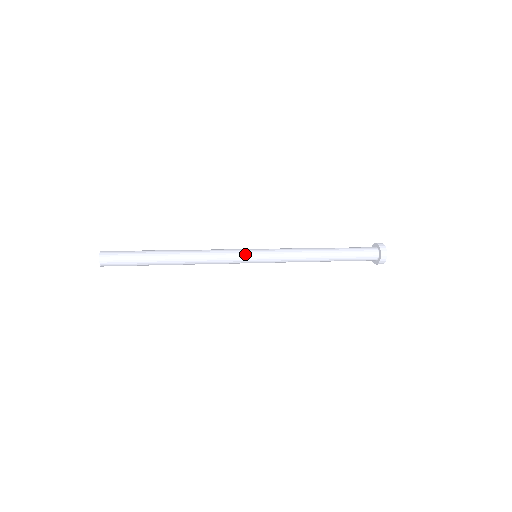
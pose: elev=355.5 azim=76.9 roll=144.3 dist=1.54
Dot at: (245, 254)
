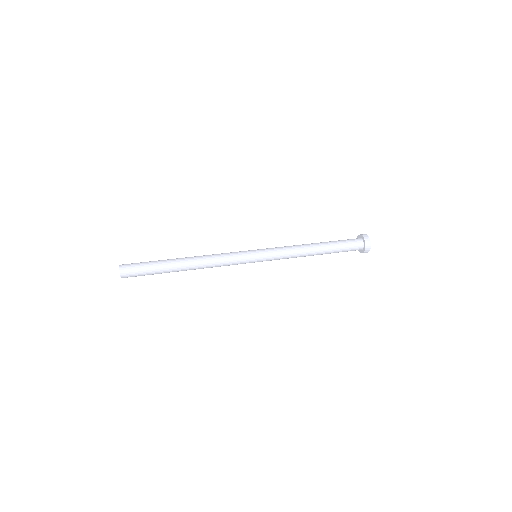
Dot at: (247, 259)
